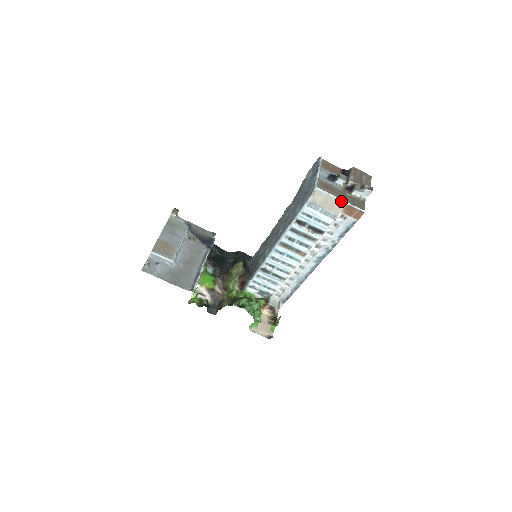
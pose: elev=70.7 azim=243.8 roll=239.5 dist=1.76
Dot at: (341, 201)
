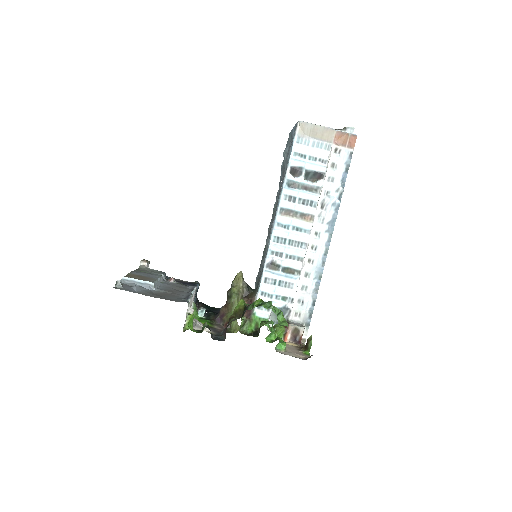
Dot at: (329, 128)
